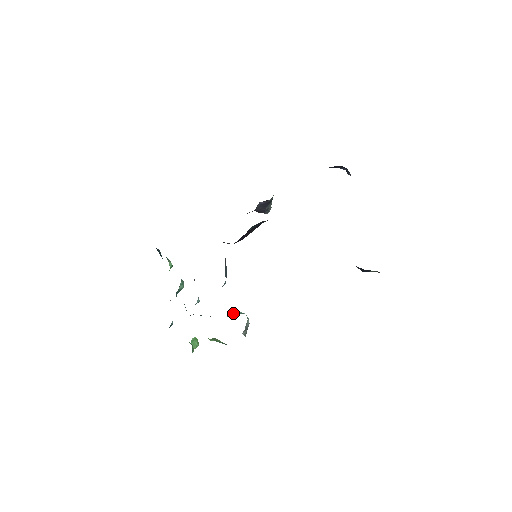
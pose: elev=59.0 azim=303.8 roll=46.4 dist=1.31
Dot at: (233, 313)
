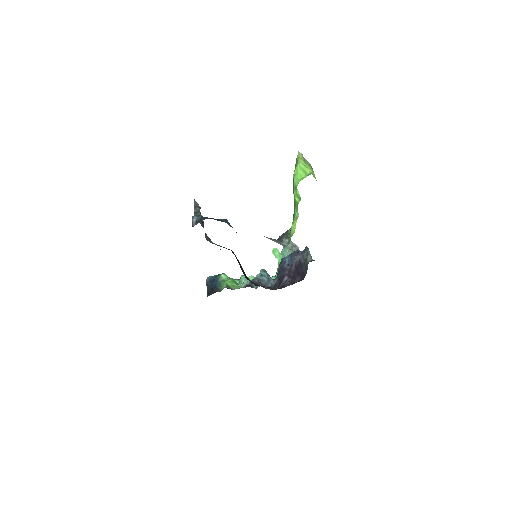
Dot at: occluded
